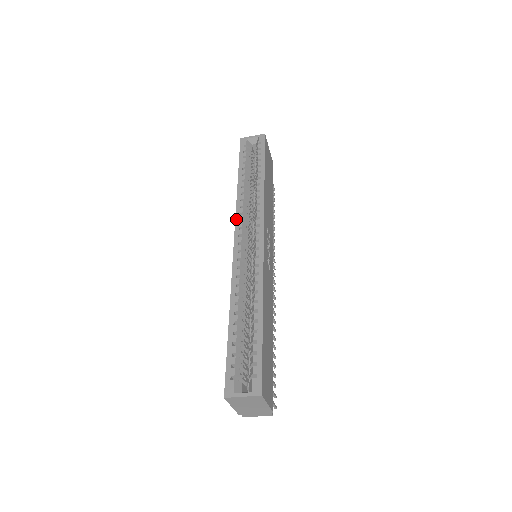
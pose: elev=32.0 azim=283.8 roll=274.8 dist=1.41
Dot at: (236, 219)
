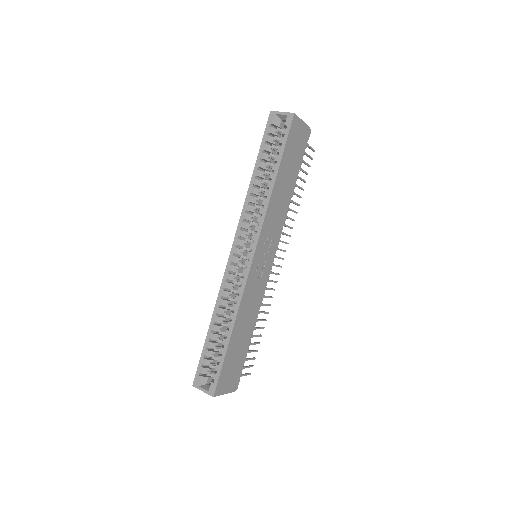
Dot at: (238, 225)
